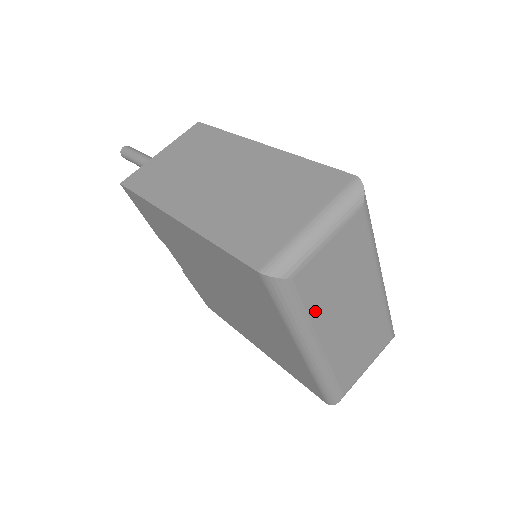
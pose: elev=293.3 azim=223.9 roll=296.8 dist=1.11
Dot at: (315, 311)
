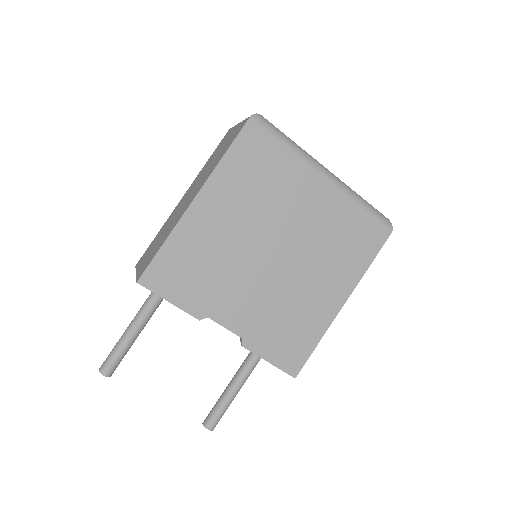
Dot at: occluded
